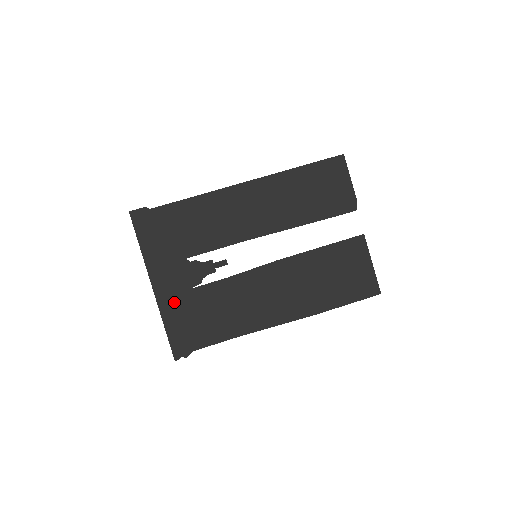
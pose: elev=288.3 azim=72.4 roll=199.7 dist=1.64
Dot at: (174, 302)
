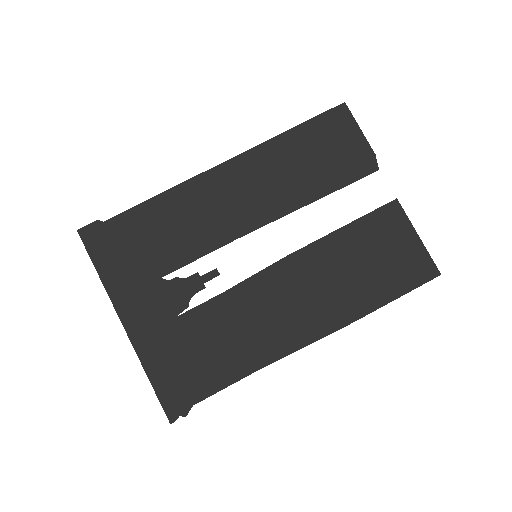
Dot at: (156, 340)
